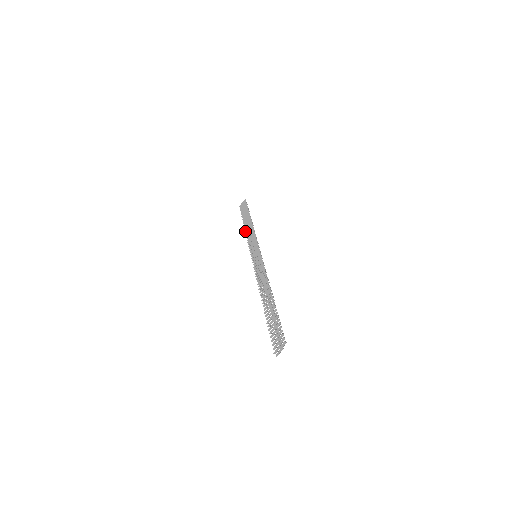
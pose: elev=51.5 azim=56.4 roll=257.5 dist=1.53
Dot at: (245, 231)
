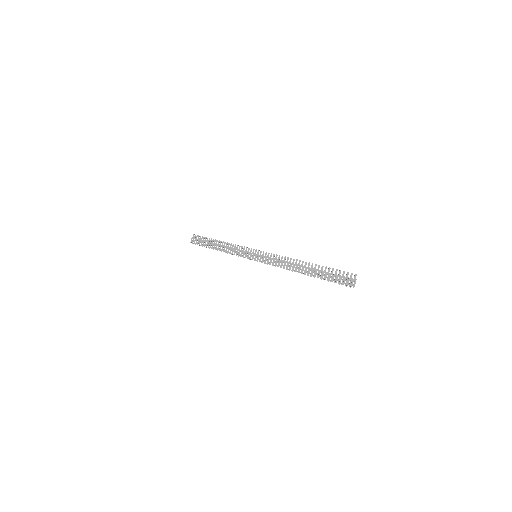
Dot at: (221, 251)
